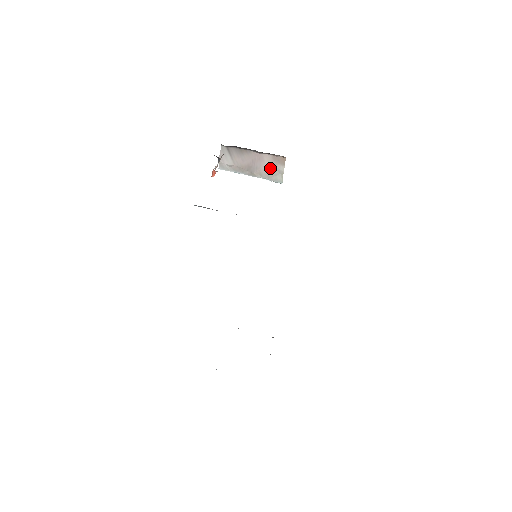
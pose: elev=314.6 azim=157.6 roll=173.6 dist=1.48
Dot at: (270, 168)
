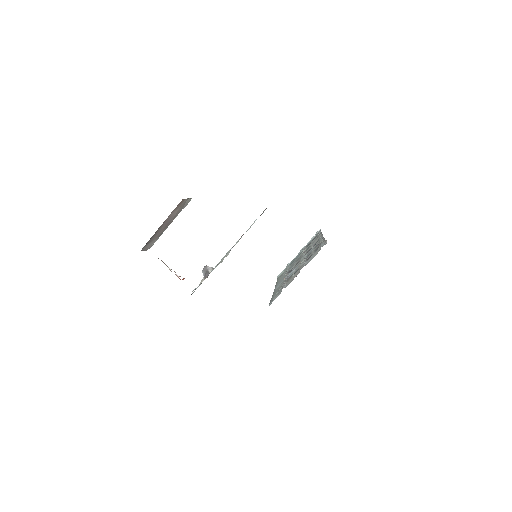
Dot at: (178, 210)
